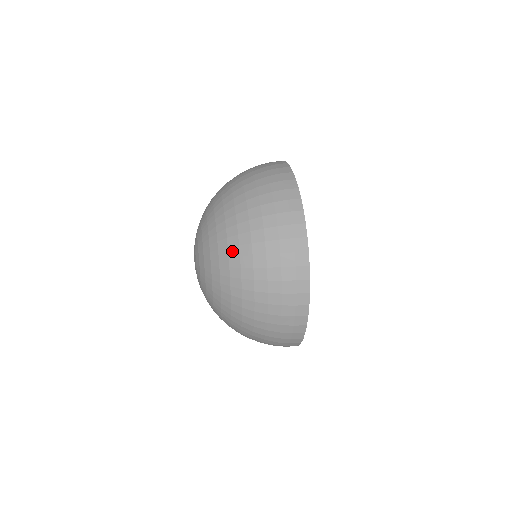
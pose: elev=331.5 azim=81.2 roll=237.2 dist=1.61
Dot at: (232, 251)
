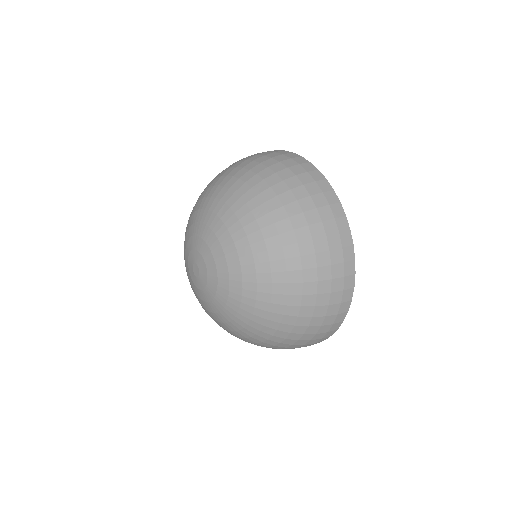
Dot at: (271, 242)
